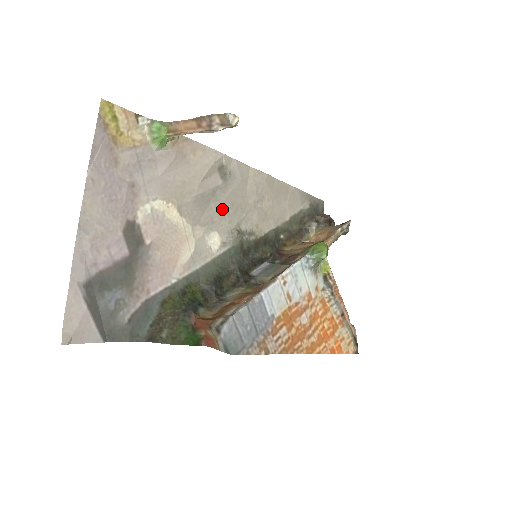
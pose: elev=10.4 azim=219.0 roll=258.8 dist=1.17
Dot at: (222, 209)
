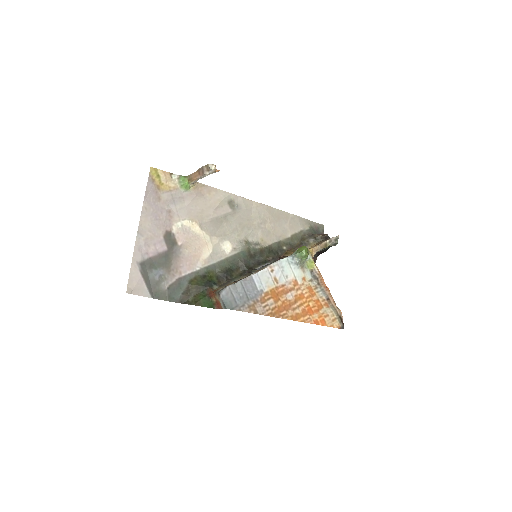
Dot at: (232, 227)
